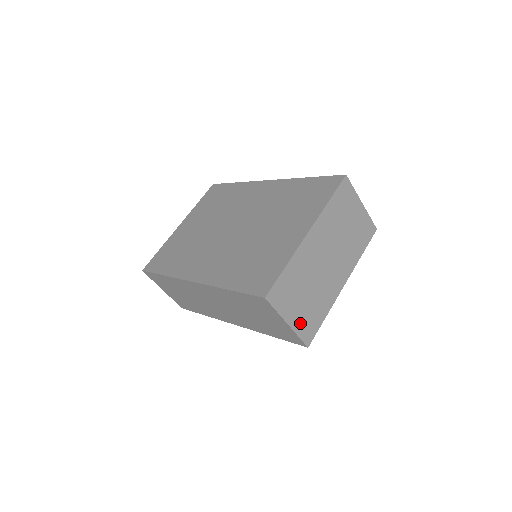
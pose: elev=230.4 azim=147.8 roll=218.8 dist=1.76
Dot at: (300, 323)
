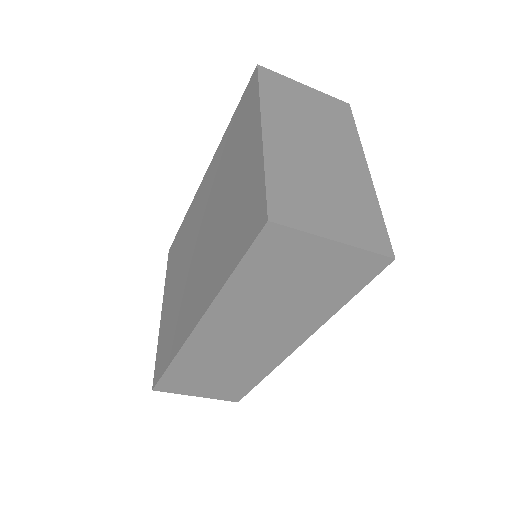
Dot at: (352, 233)
